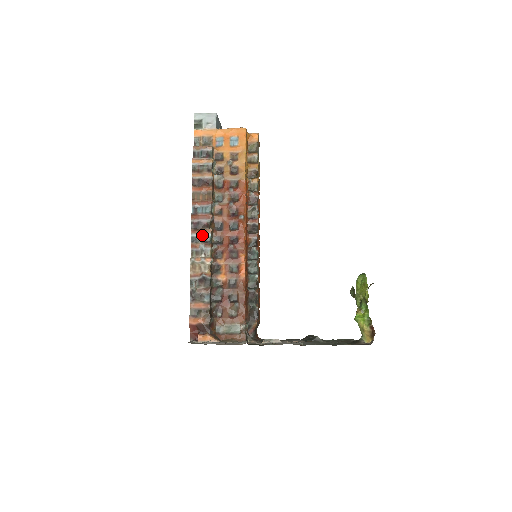
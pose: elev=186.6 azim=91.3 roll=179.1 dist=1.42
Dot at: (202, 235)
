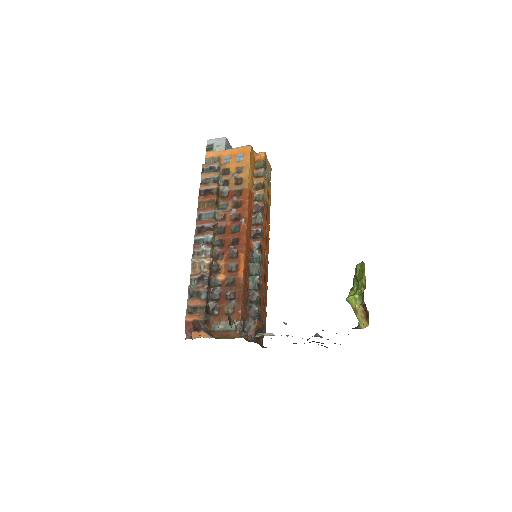
Dot at: (204, 237)
